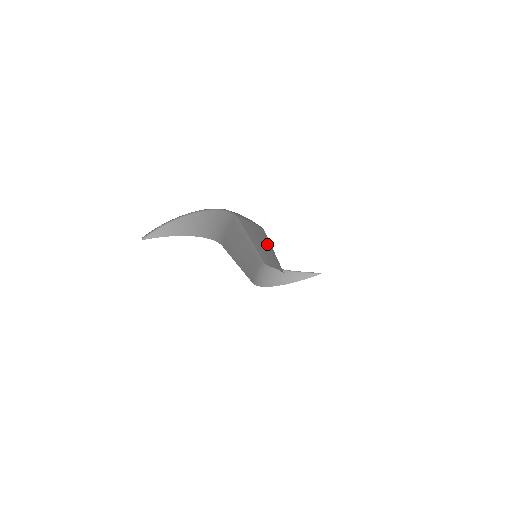
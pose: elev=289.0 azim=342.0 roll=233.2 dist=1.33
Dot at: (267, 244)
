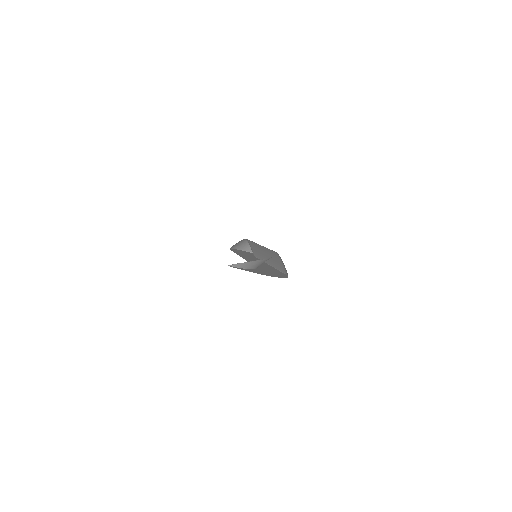
Dot at: (272, 262)
